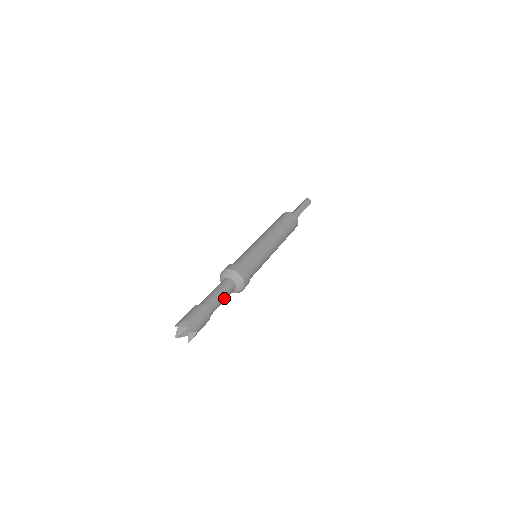
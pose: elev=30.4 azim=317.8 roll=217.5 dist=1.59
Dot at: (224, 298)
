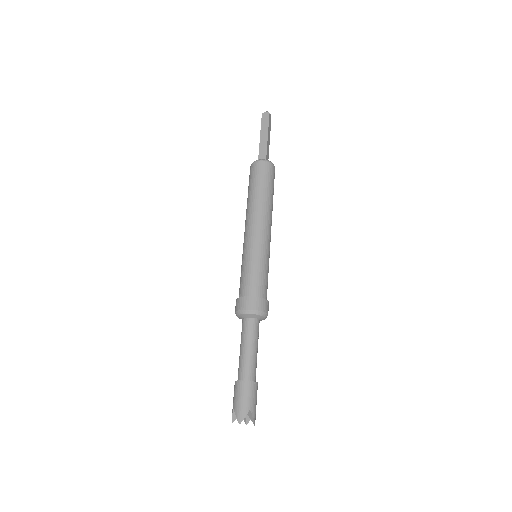
Dot at: (257, 348)
